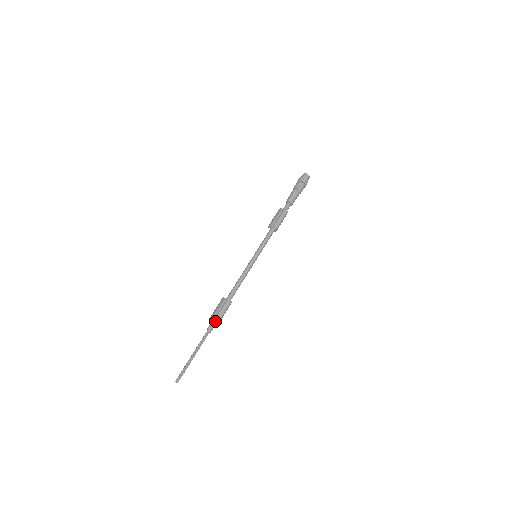
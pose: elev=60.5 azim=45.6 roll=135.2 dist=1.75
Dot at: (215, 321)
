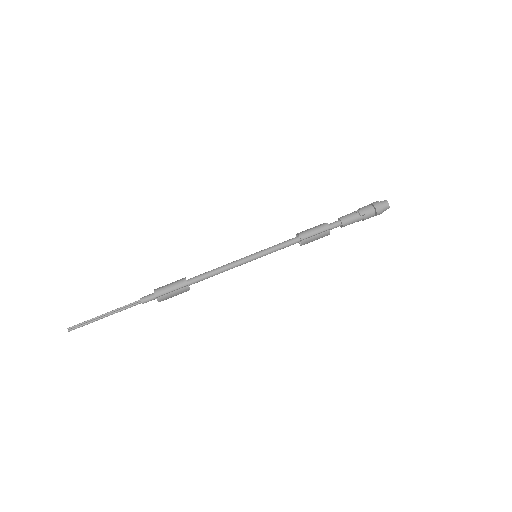
Dot at: (155, 293)
